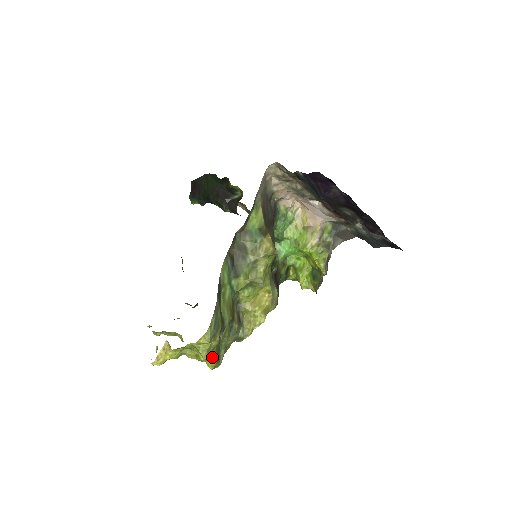
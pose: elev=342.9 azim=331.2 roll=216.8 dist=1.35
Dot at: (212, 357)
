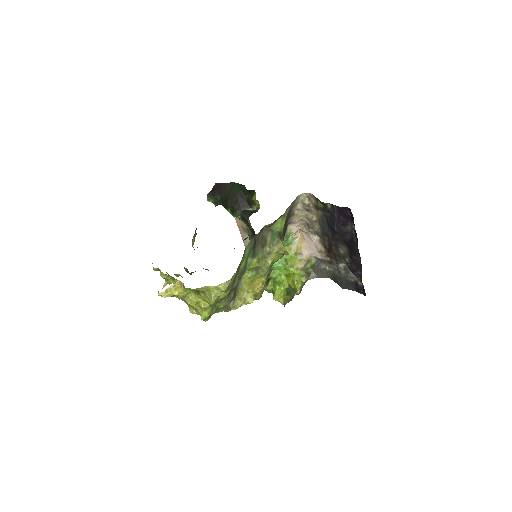
Dot at: (211, 308)
